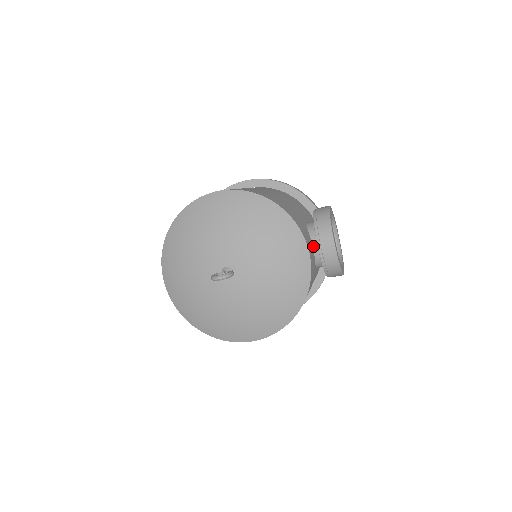
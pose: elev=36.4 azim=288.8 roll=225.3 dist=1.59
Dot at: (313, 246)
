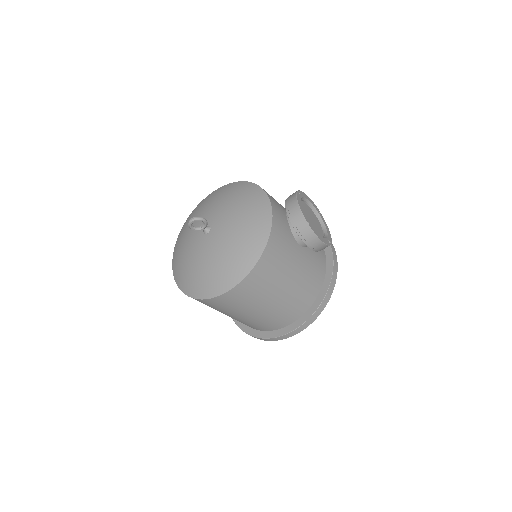
Dot at: (287, 216)
